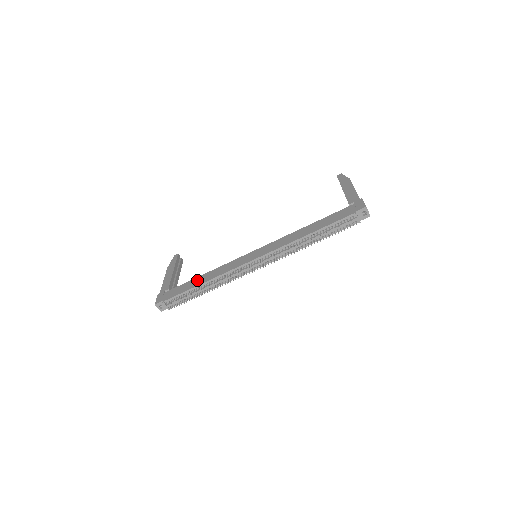
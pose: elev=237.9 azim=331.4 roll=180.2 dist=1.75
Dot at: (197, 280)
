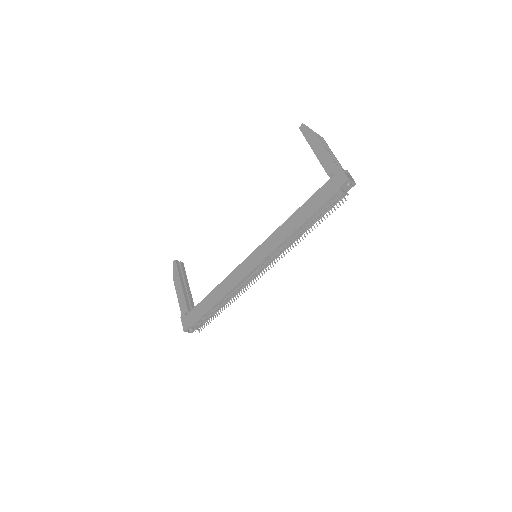
Dot at: (211, 298)
